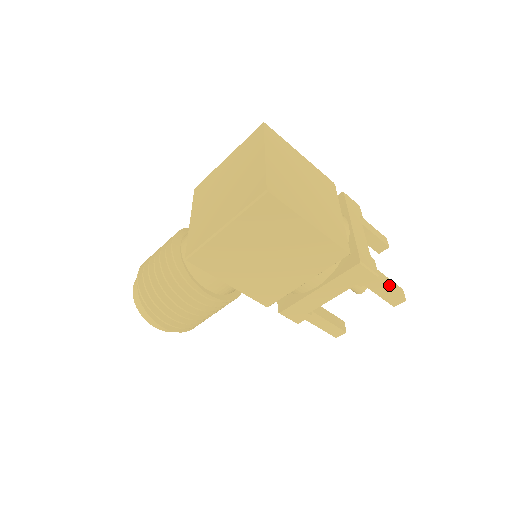
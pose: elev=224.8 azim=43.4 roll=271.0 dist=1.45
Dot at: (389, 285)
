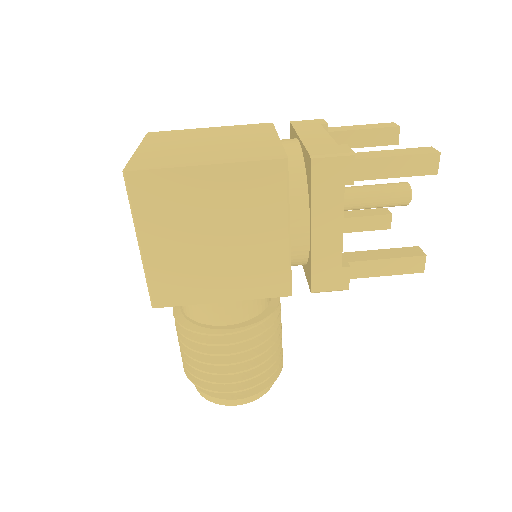
Dot at: (395, 154)
